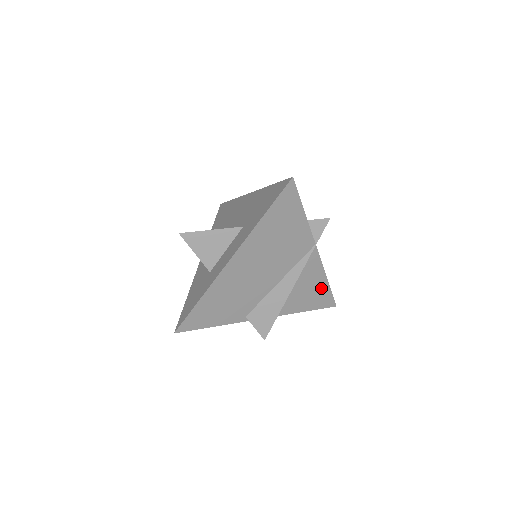
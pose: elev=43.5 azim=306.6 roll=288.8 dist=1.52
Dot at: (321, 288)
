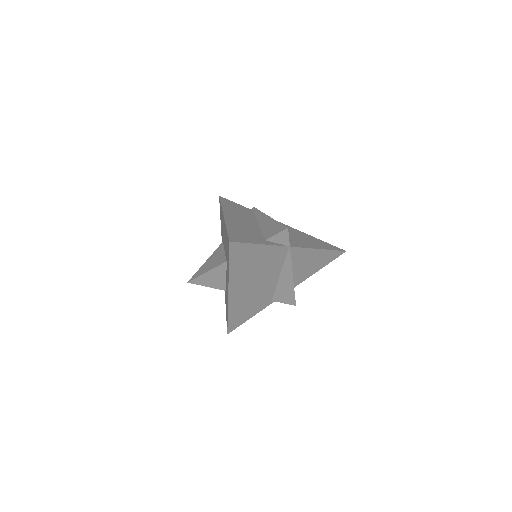
Dot at: (321, 255)
